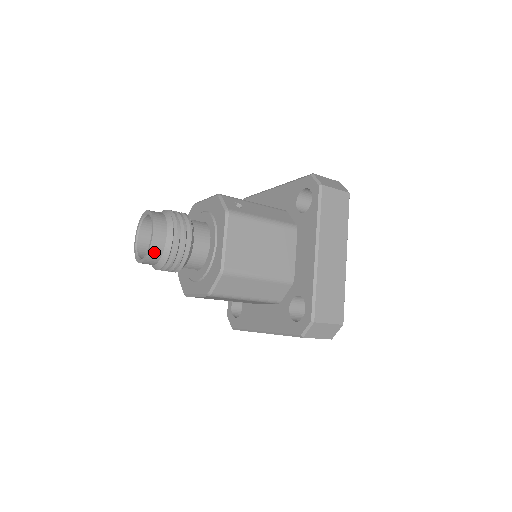
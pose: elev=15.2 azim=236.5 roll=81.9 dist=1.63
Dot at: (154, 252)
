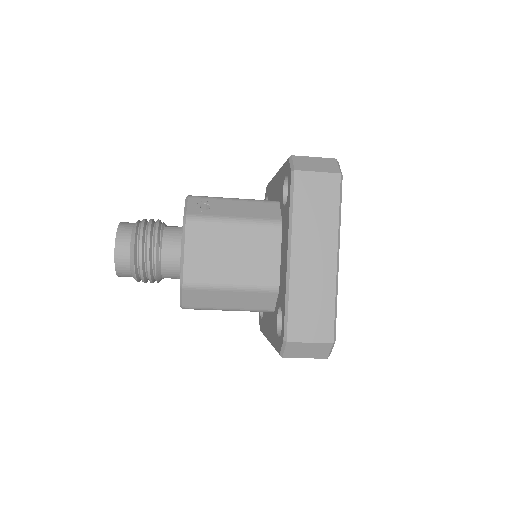
Dot at: (121, 267)
